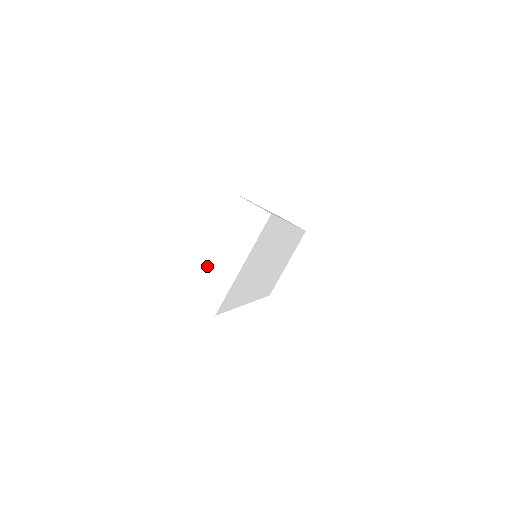
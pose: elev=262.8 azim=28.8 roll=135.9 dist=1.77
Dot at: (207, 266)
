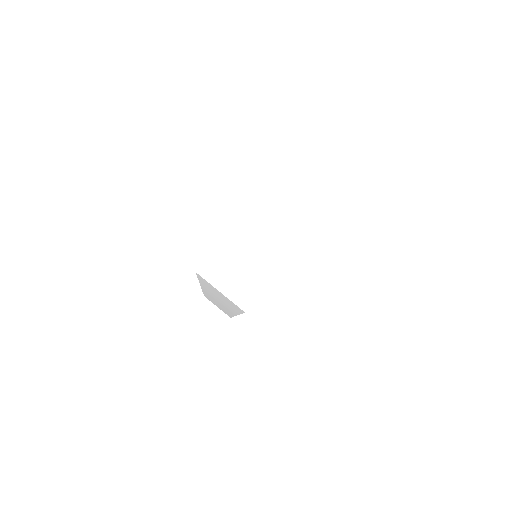
Dot at: (245, 238)
